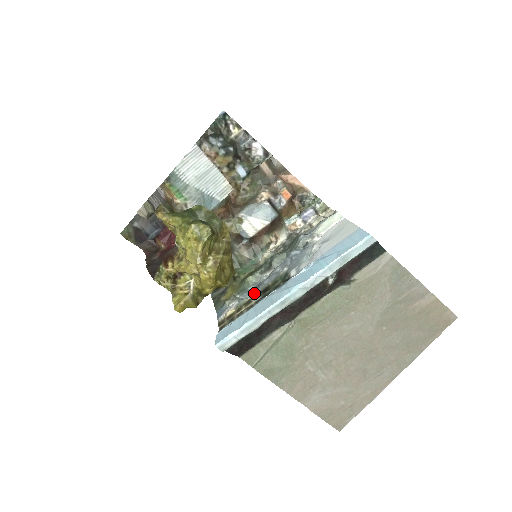
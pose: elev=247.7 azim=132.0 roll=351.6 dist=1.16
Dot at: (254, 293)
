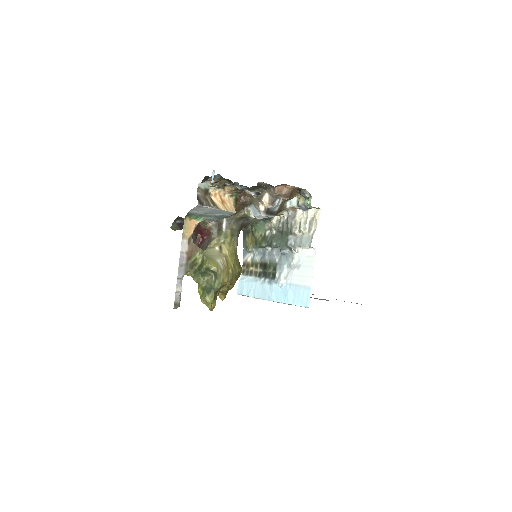
Dot at: (260, 260)
